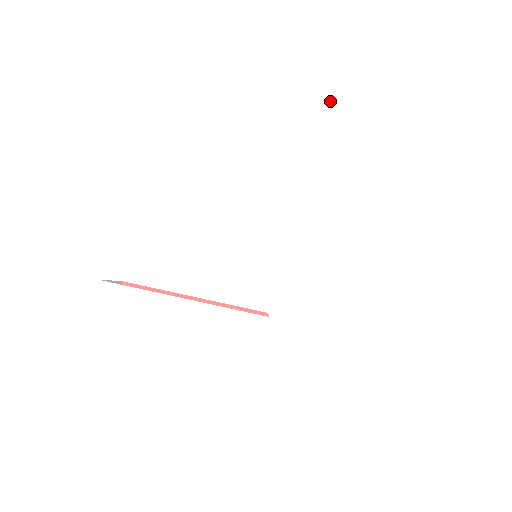
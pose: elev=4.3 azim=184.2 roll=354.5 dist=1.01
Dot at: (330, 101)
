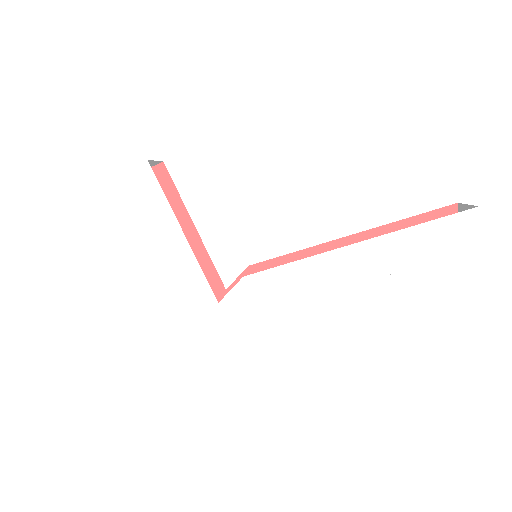
Dot at: (412, 234)
